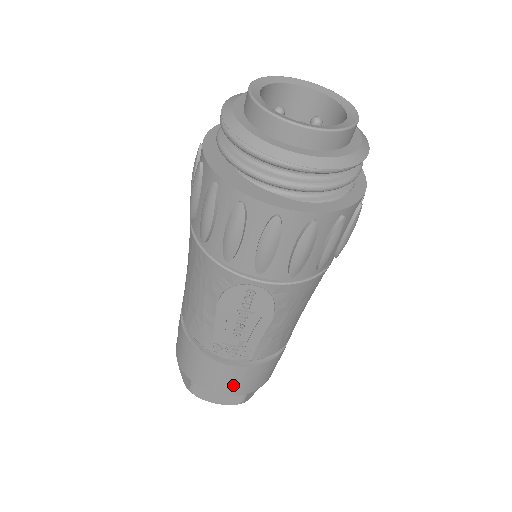
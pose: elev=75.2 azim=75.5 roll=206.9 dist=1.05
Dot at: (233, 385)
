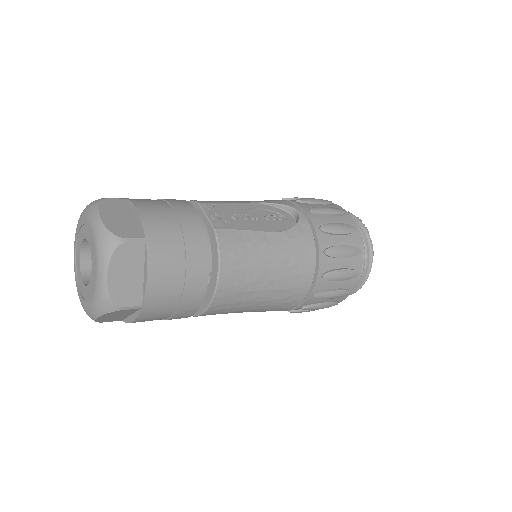
Dot at: (165, 222)
